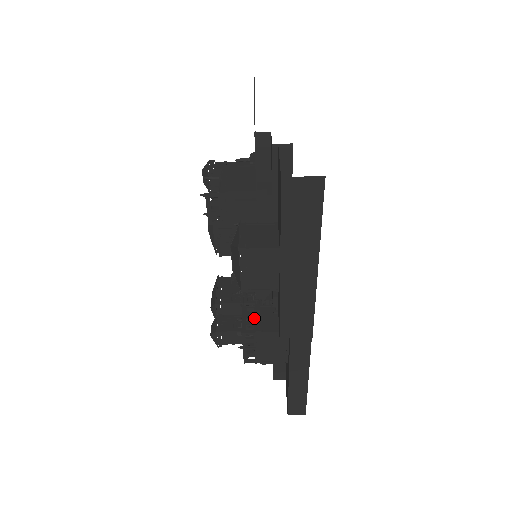
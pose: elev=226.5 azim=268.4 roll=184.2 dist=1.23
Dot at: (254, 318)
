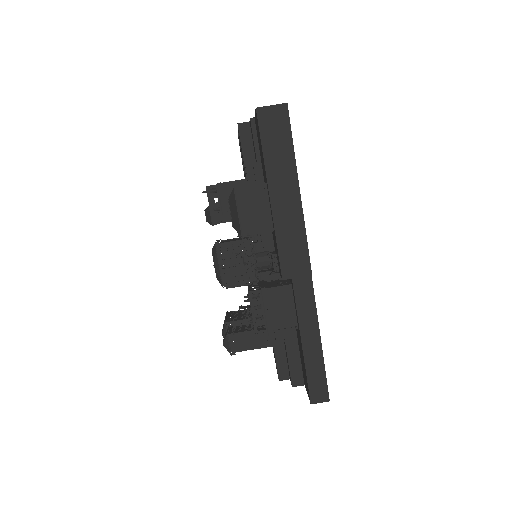
Dot at: (259, 286)
